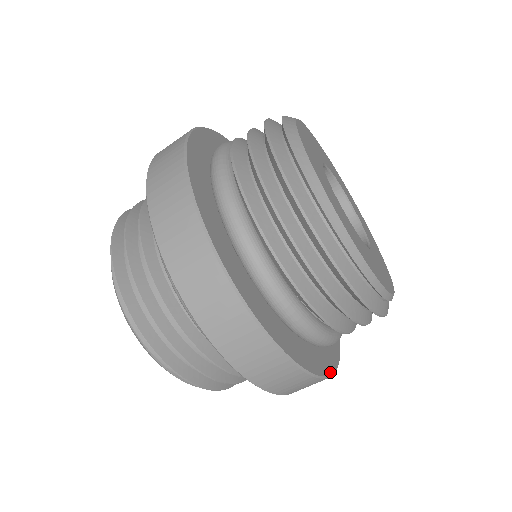
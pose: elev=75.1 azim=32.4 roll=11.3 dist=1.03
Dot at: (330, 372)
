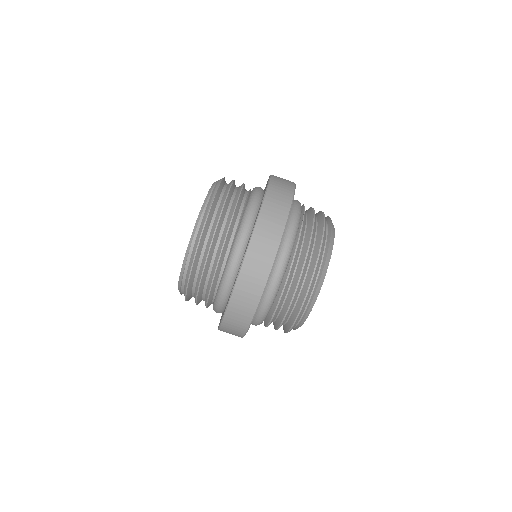
Dot at: occluded
